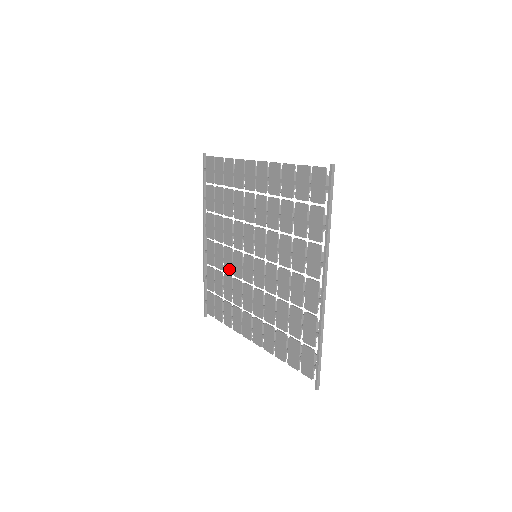
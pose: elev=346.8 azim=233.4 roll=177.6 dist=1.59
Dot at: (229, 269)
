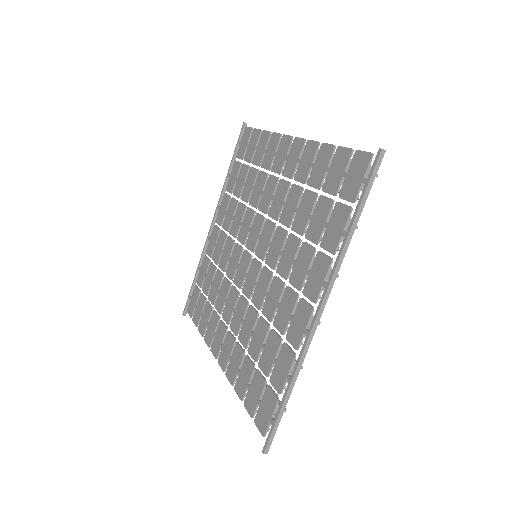
Dot at: (224, 265)
